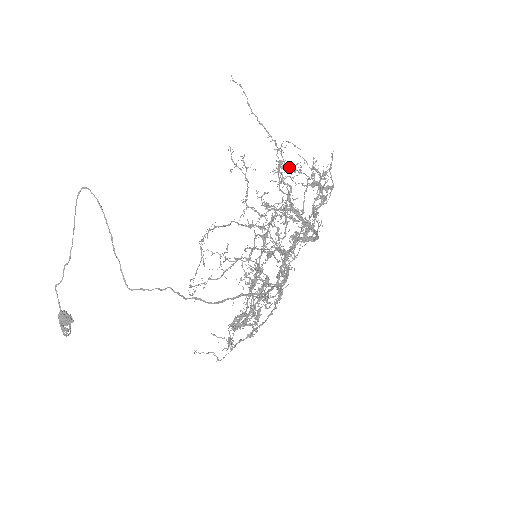
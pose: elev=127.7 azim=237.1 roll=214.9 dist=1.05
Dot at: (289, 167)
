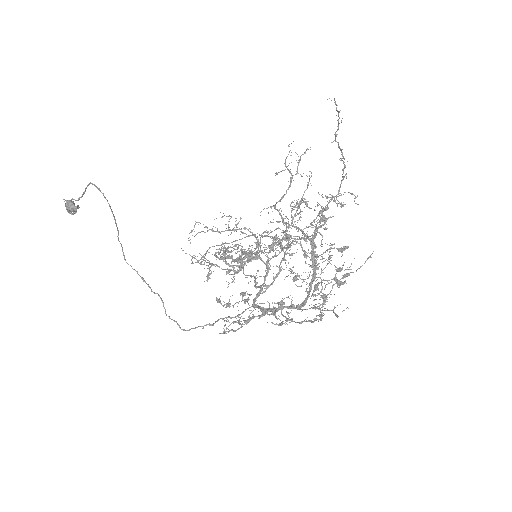
Dot at: occluded
